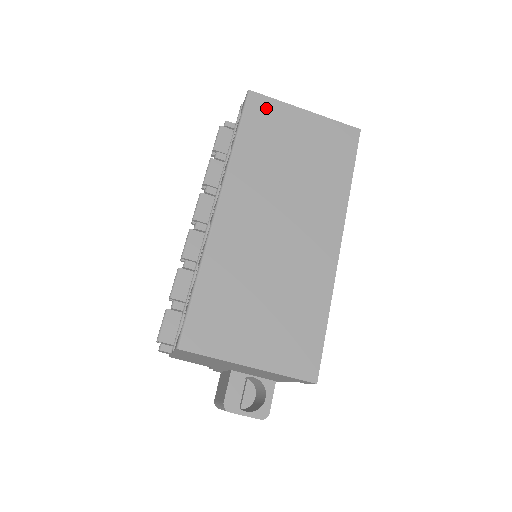
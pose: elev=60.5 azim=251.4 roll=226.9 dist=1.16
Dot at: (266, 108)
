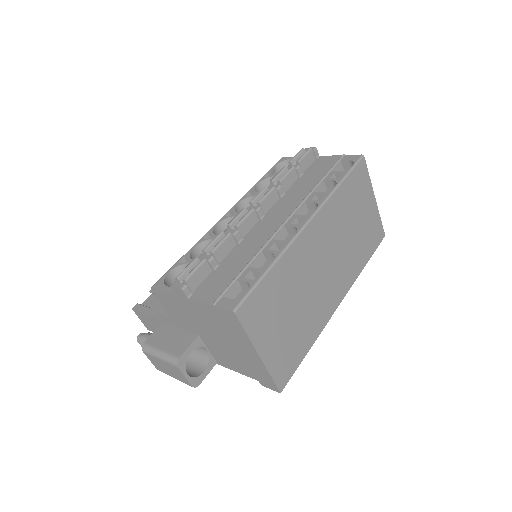
Dot at: (363, 177)
